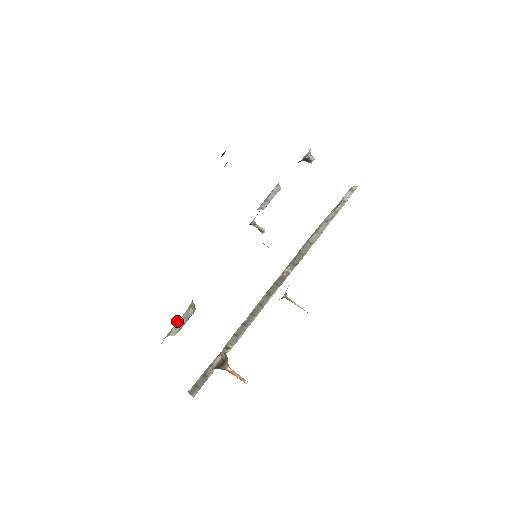
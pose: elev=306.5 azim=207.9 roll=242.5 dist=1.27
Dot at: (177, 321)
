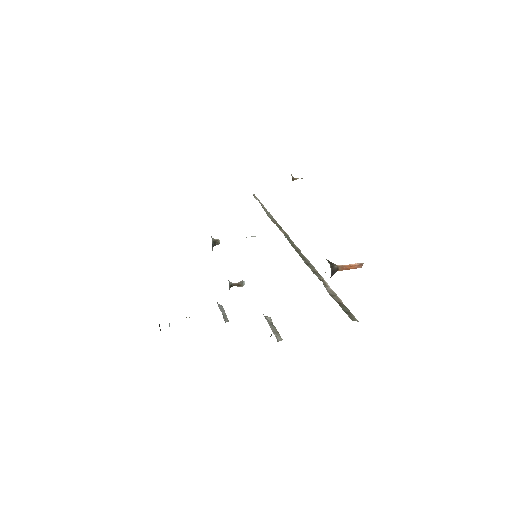
Dot at: occluded
